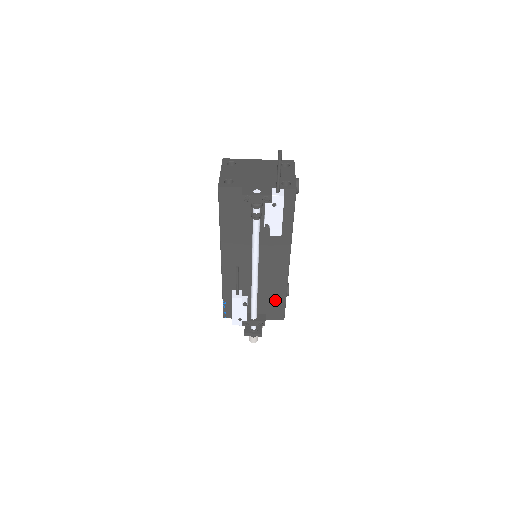
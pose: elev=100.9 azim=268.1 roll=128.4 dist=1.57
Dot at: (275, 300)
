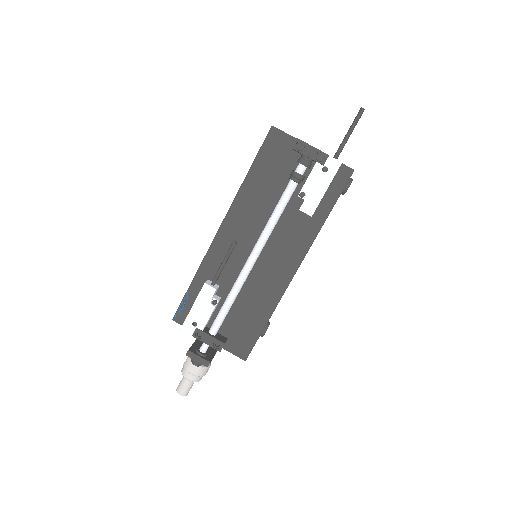
Dot at: (251, 321)
